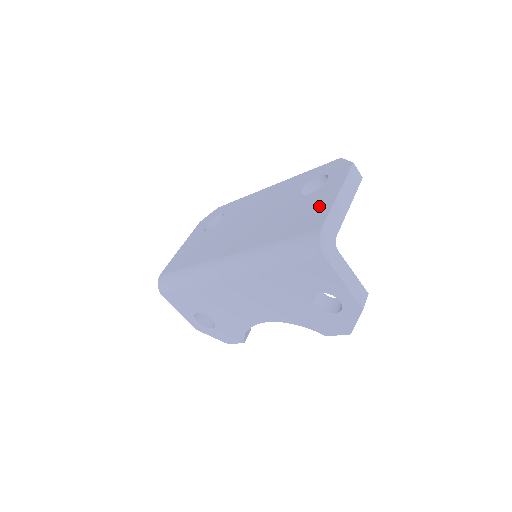
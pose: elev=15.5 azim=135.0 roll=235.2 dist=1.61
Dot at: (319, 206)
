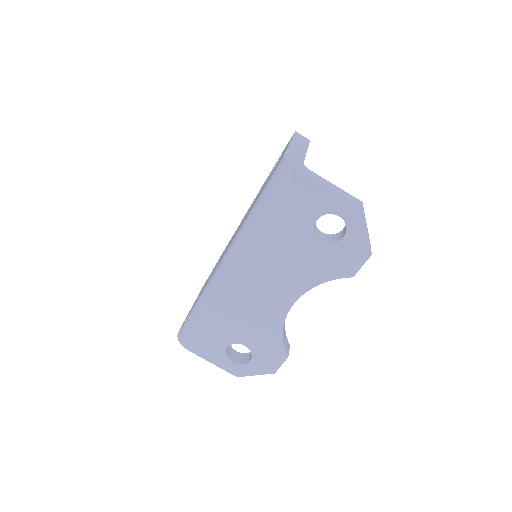
Dot at: occluded
